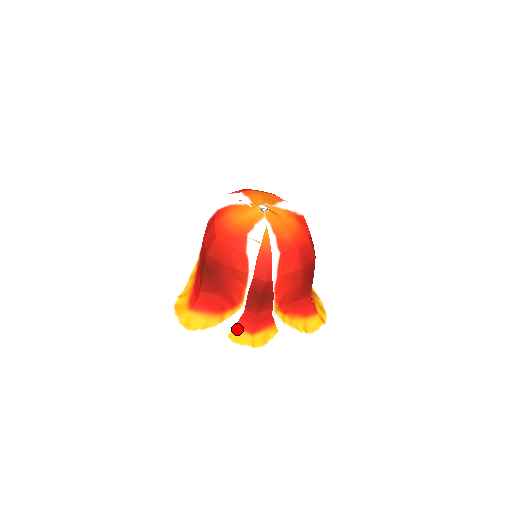
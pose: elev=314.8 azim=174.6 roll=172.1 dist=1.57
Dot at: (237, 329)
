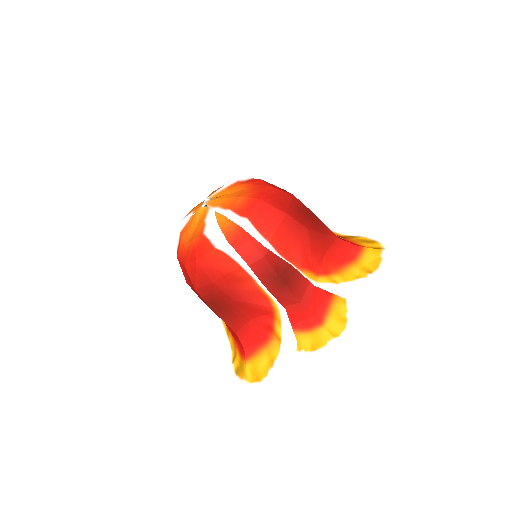
Dot at: (304, 335)
